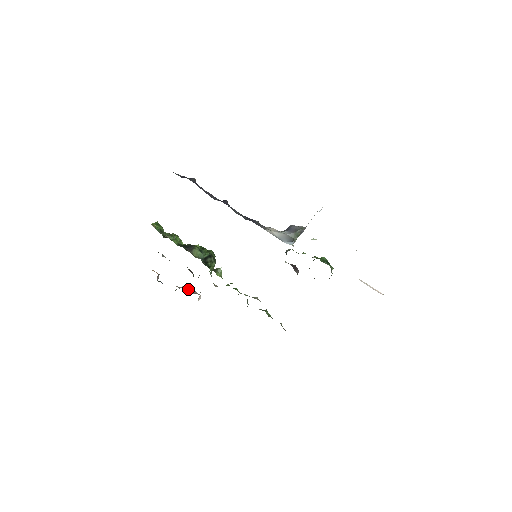
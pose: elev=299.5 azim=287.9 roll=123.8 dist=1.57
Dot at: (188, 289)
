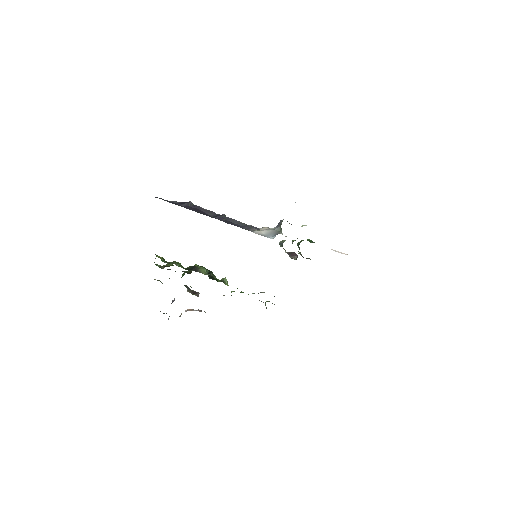
Dot at: (193, 310)
